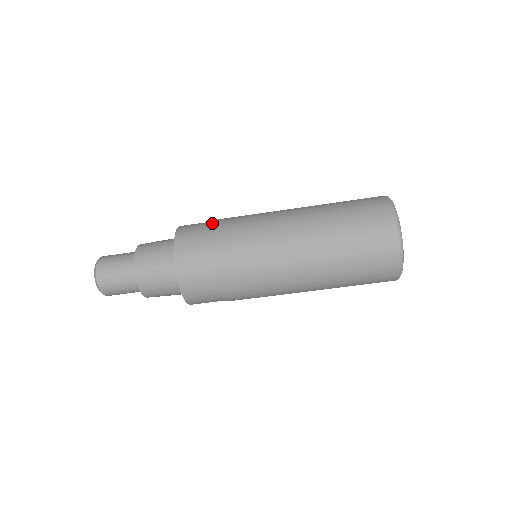
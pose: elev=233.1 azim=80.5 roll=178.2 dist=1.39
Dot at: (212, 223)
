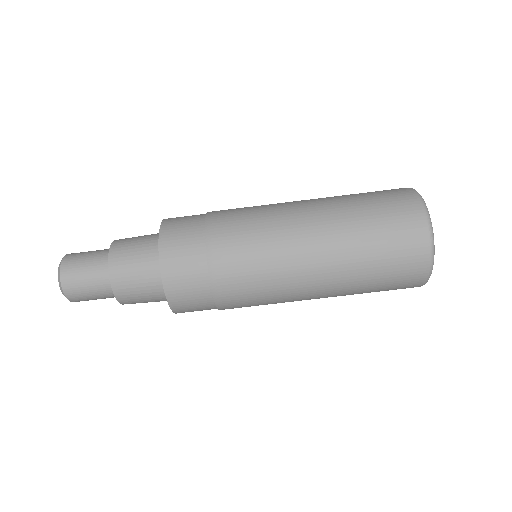
Dot at: occluded
